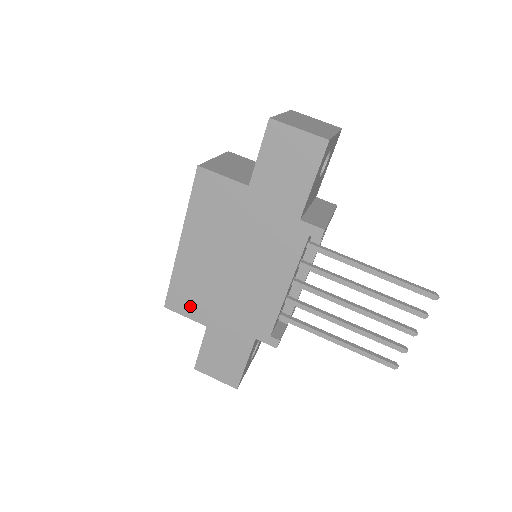
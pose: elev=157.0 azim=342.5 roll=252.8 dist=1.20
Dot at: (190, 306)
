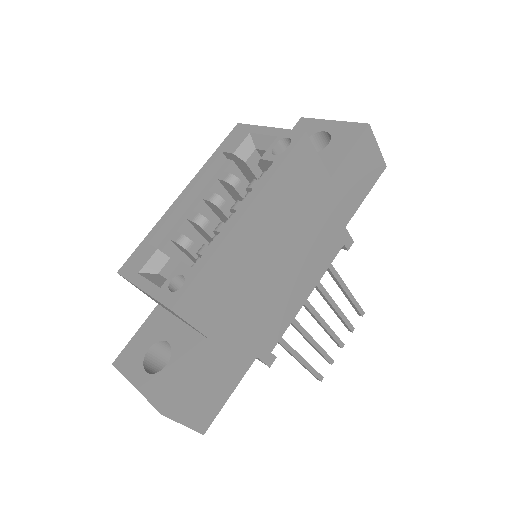
Dot at: (208, 310)
